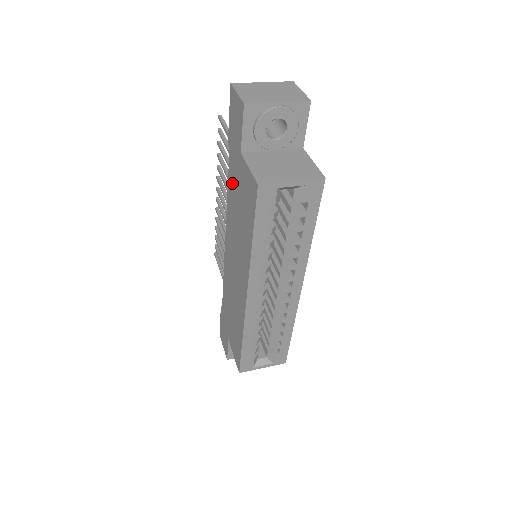
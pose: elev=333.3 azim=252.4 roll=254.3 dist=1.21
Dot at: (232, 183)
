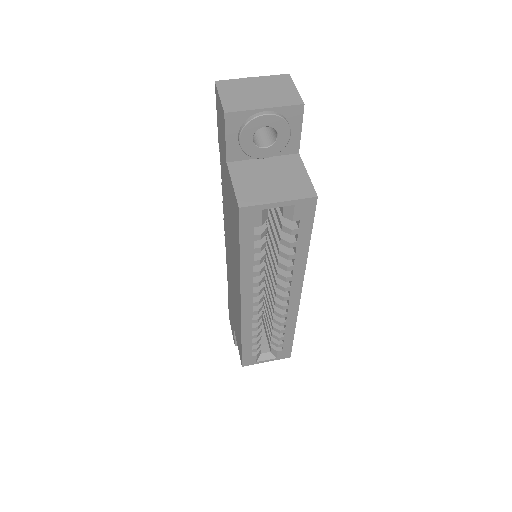
Dot at: (224, 187)
